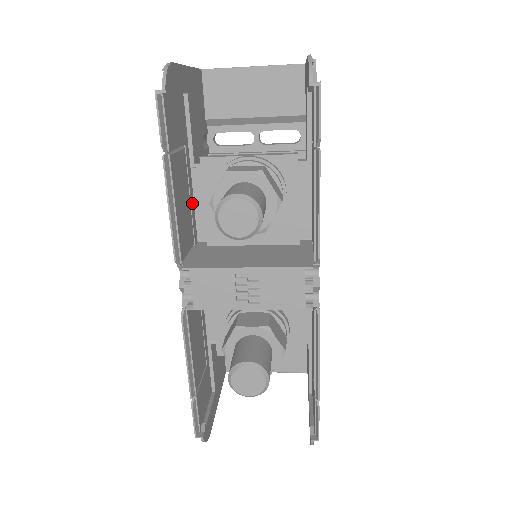
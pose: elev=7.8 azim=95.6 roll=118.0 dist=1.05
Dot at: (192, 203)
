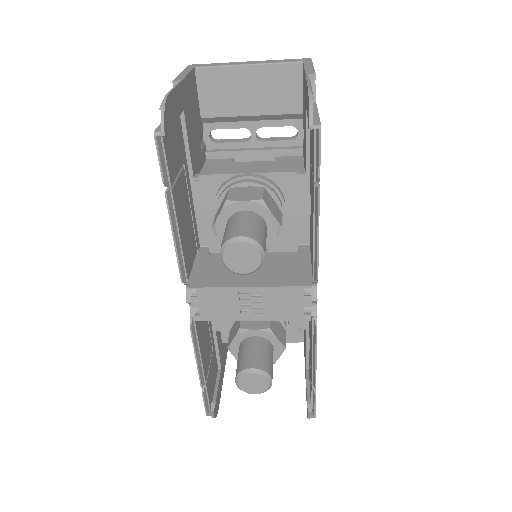
Dot at: (193, 214)
